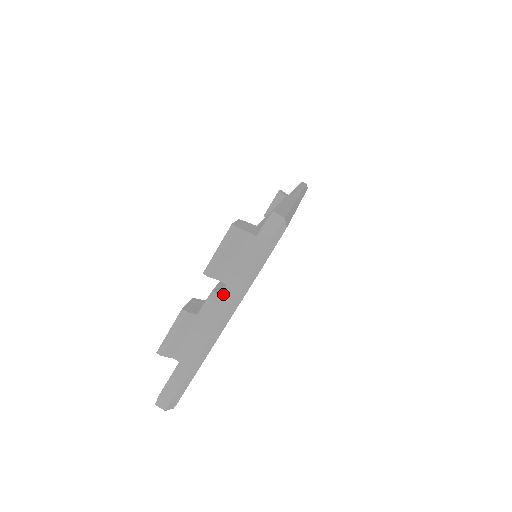
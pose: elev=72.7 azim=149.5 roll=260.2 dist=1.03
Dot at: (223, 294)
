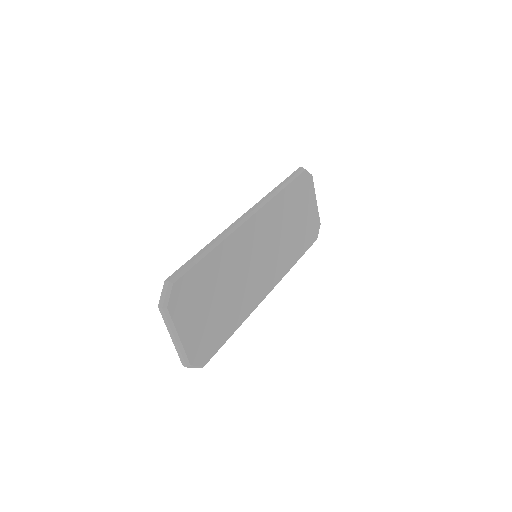
Dot at: (165, 323)
